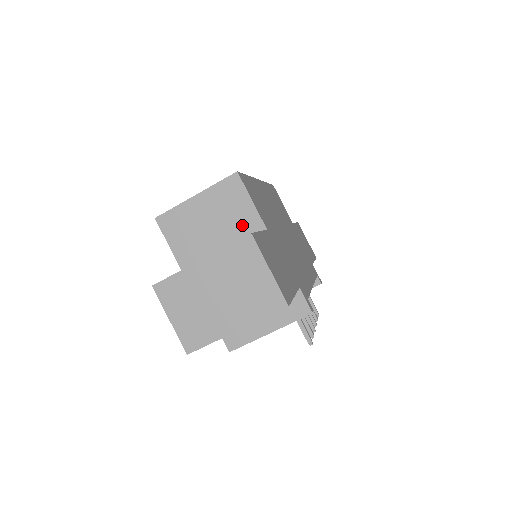
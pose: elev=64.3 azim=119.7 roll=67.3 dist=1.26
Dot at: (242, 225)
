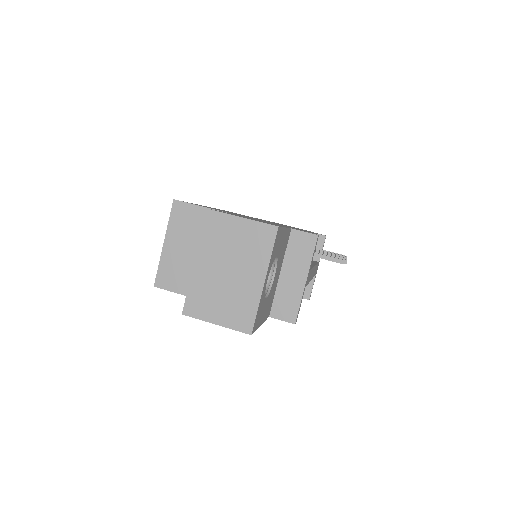
Dot at: occluded
